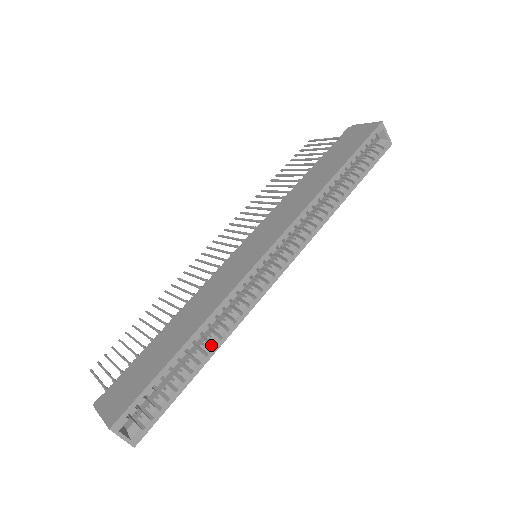
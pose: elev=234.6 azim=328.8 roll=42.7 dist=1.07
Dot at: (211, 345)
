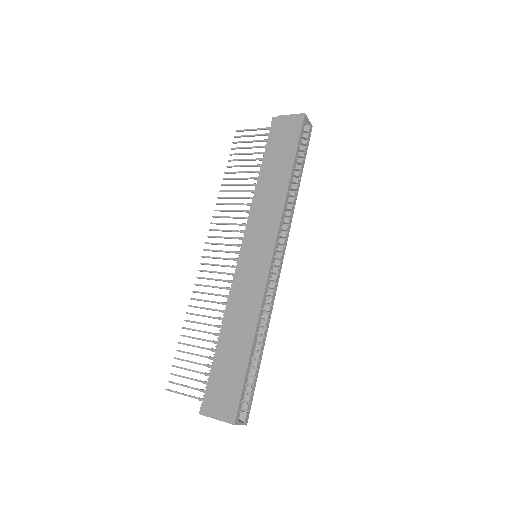
Dot at: (260, 336)
